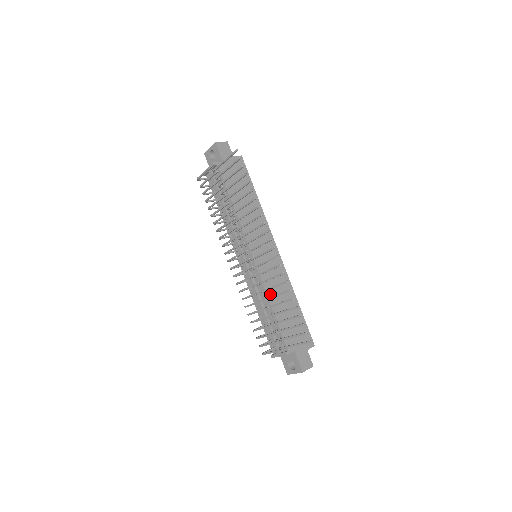
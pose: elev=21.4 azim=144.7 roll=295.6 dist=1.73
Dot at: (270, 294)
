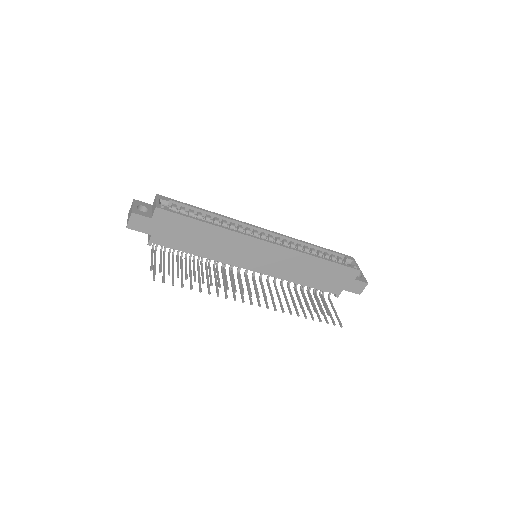
Dot at: (291, 278)
